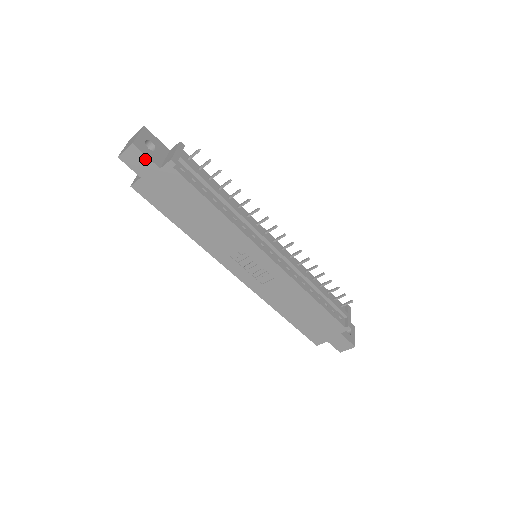
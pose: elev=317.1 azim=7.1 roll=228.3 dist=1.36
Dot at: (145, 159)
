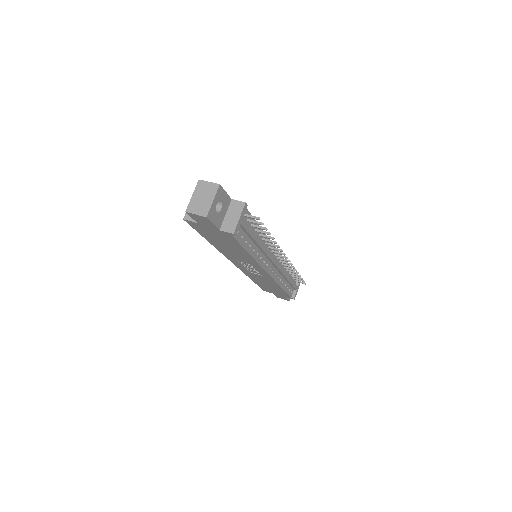
Dot at: (210, 223)
